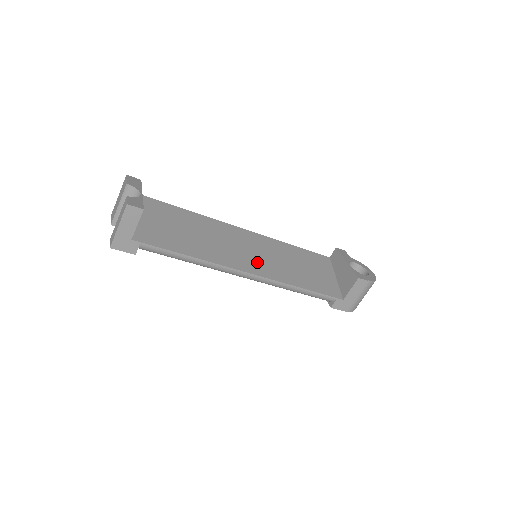
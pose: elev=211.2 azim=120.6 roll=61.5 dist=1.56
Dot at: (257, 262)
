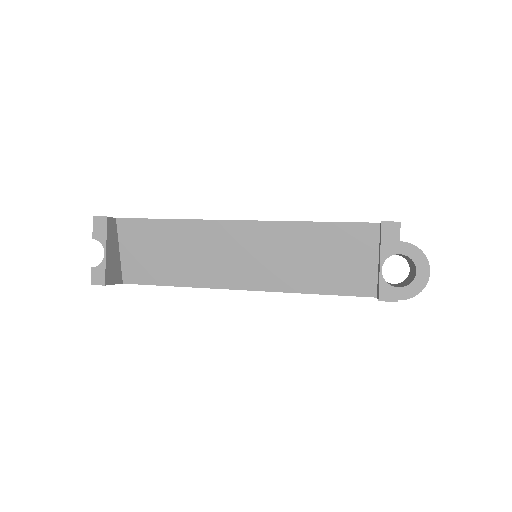
Dot at: (252, 271)
